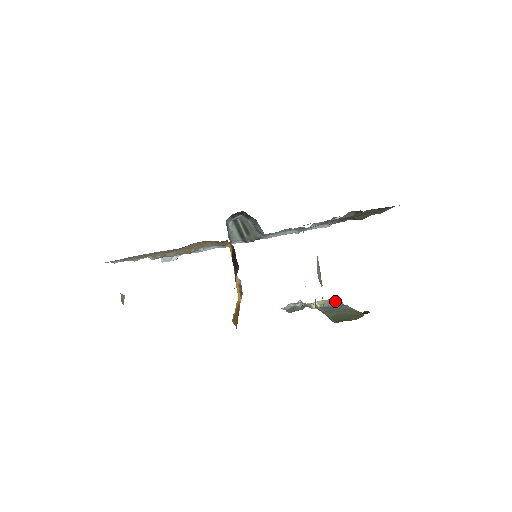
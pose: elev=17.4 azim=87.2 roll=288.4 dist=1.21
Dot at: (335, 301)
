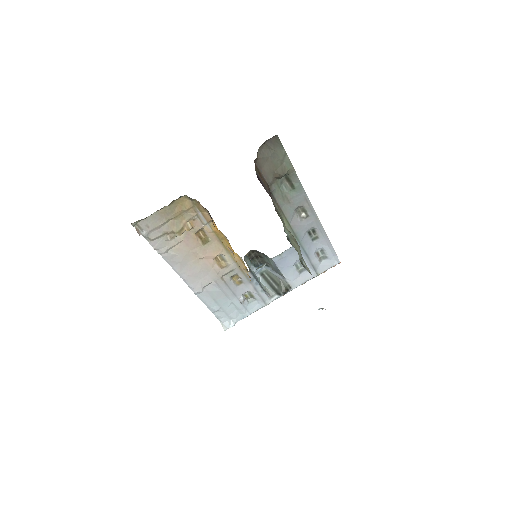
Dot at: occluded
